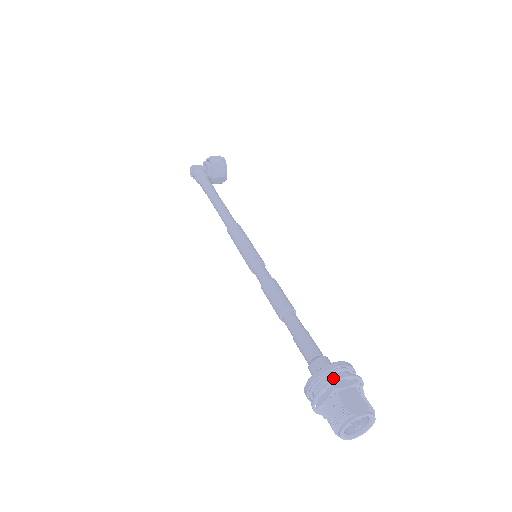
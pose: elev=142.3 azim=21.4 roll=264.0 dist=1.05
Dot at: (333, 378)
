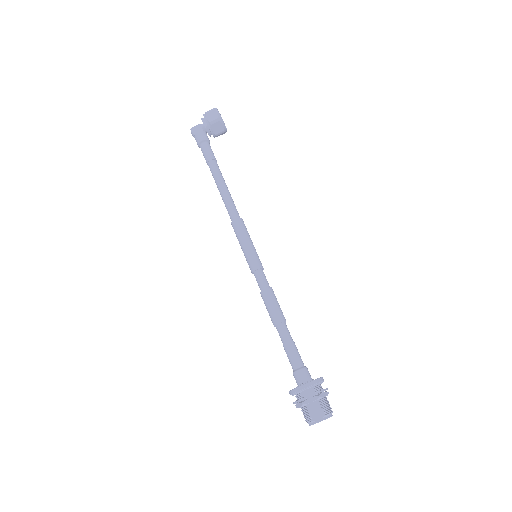
Dot at: (304, 393)
